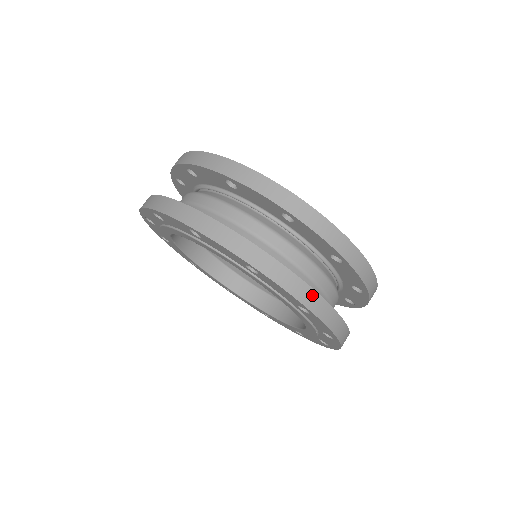
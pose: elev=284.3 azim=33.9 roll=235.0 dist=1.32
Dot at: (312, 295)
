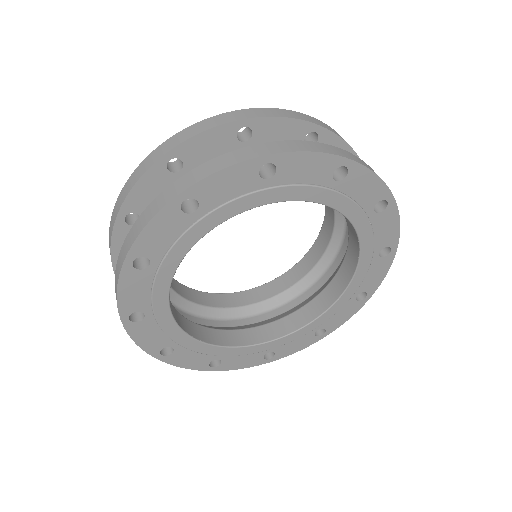
Dot at: (331, 148)
